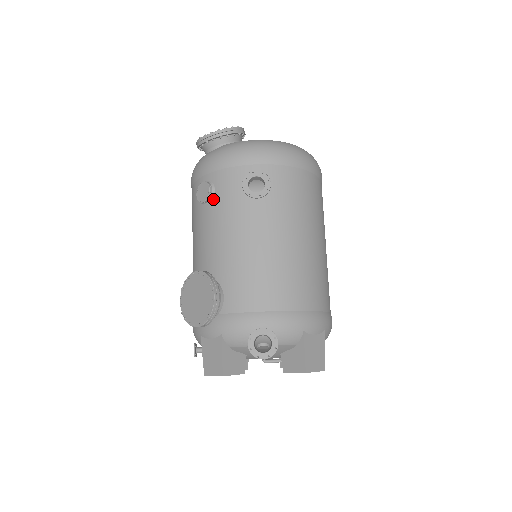
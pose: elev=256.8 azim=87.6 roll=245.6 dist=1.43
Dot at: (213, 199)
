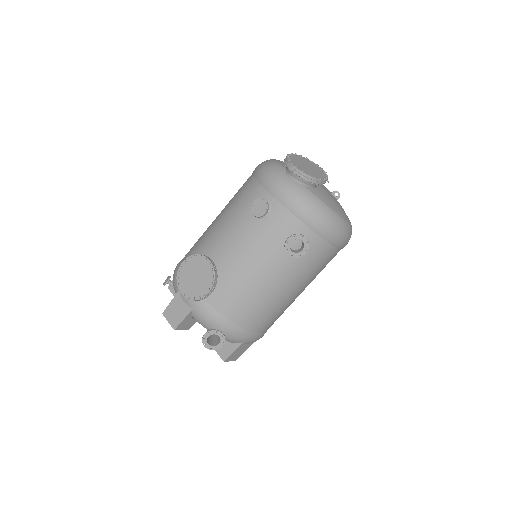
Dot at: (261, 220)
